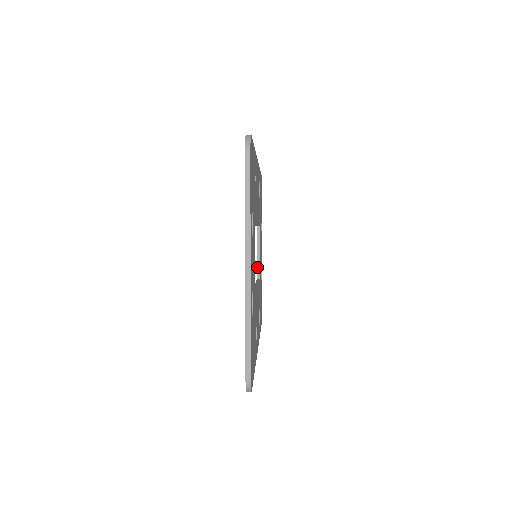
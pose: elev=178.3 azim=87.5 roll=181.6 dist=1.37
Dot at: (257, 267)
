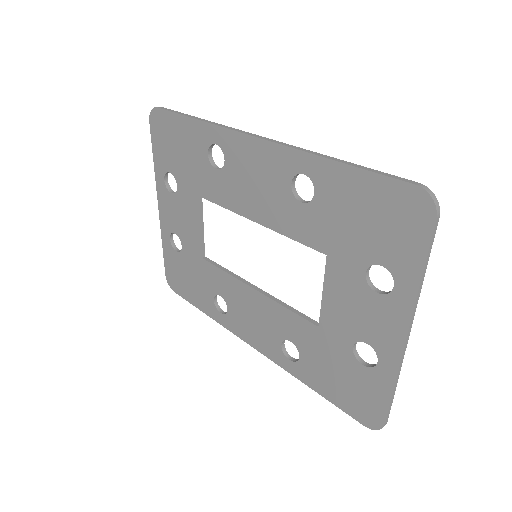
Dot at: (201, 245)
